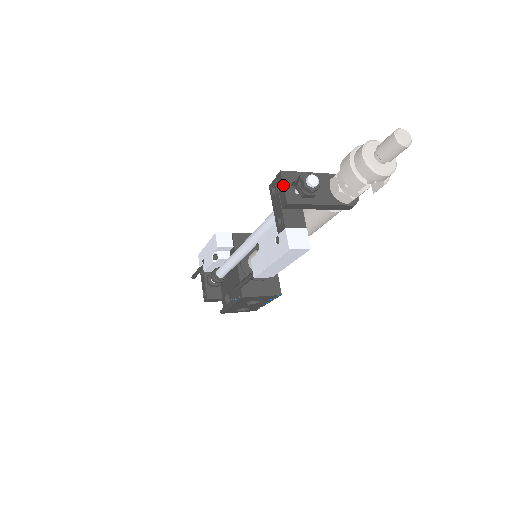
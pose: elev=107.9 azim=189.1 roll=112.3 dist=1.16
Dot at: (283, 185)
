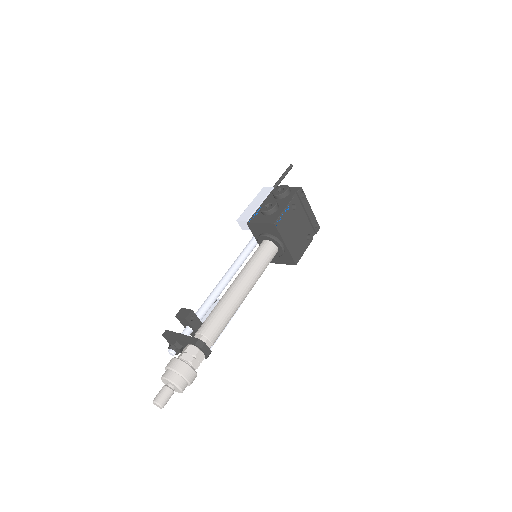
Dot at: (167, 341)
